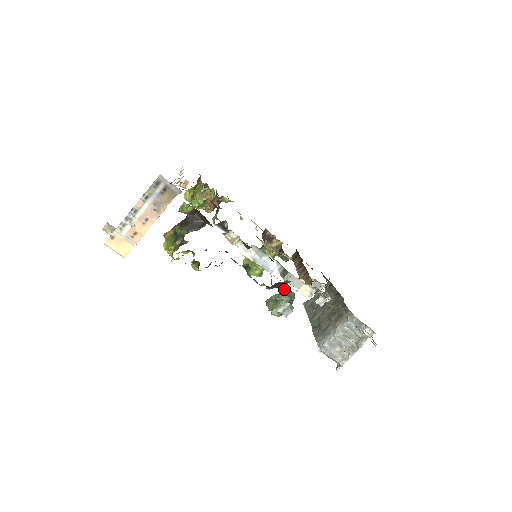
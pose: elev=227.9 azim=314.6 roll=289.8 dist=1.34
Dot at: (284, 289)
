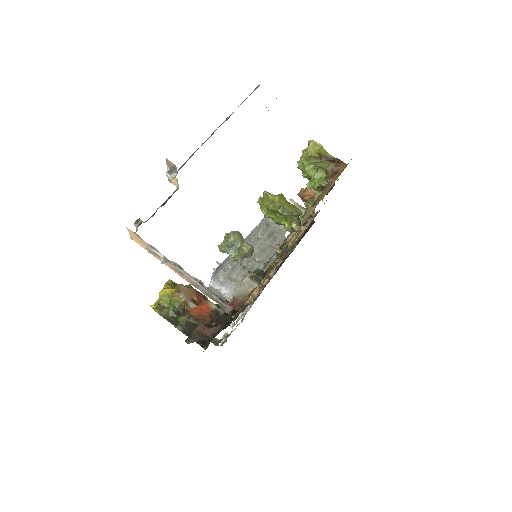
Dot at: (251, 247)
